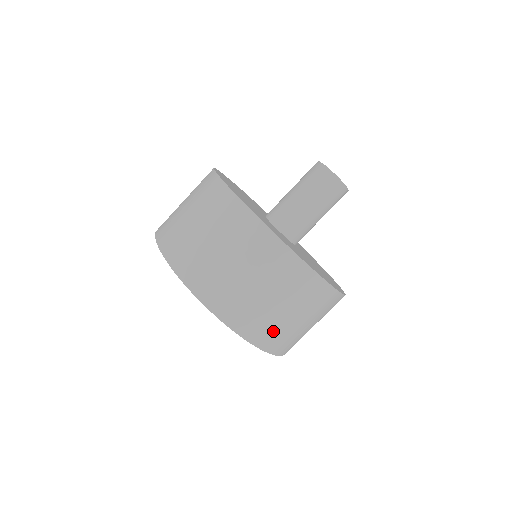
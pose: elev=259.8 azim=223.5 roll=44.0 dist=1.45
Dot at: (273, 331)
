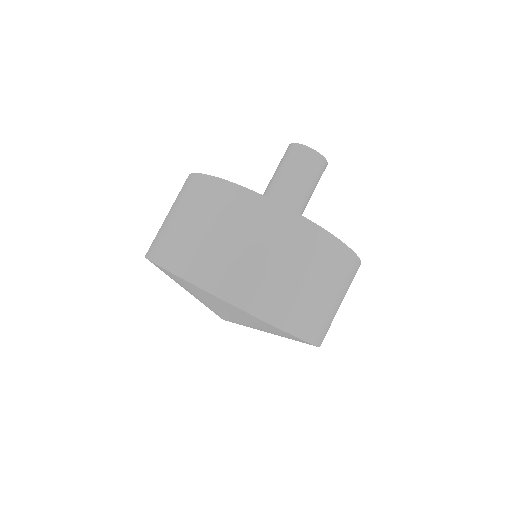
Dot at: (222, 269)
